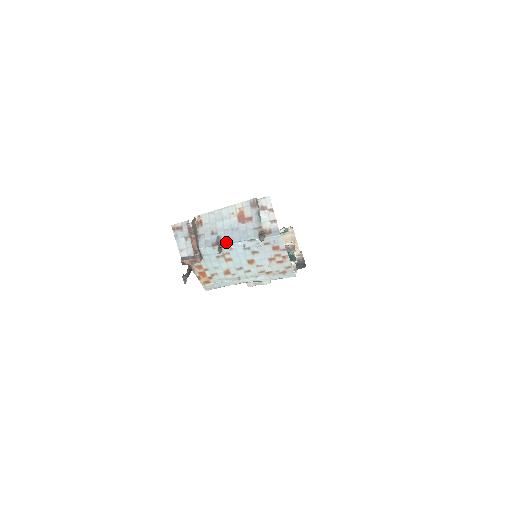
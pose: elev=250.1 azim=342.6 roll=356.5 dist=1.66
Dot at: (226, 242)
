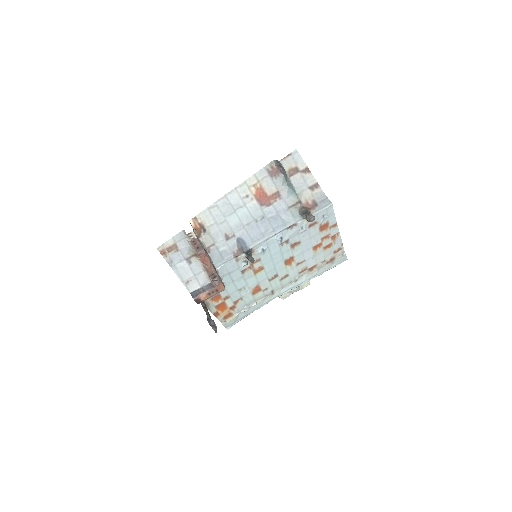
Dot at: (254, 243)
